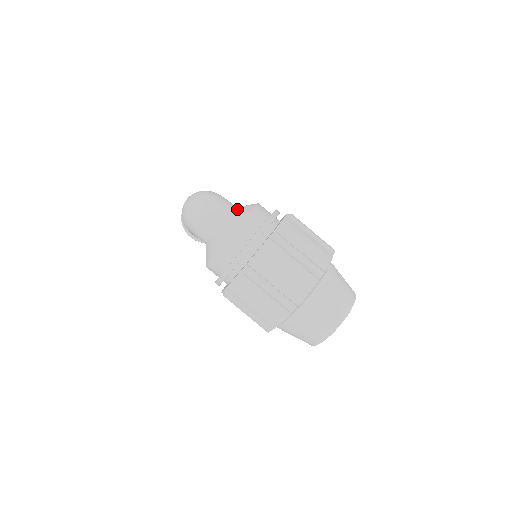
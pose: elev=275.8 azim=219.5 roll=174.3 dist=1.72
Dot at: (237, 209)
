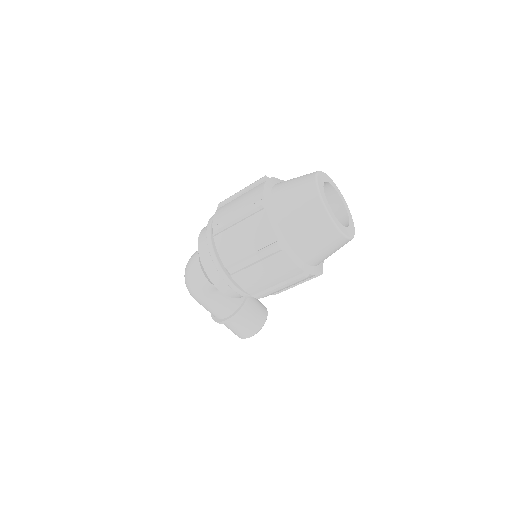
Dot at: occluded
